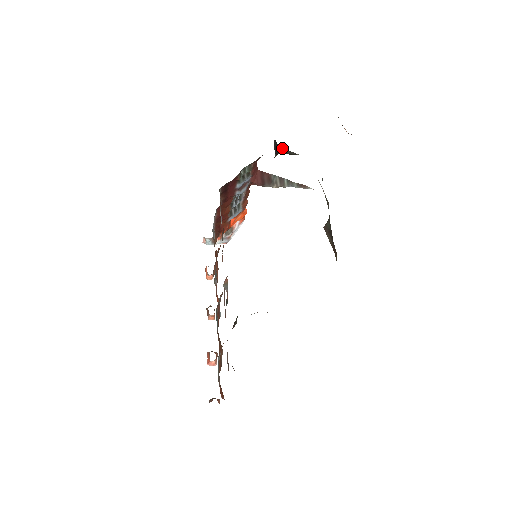
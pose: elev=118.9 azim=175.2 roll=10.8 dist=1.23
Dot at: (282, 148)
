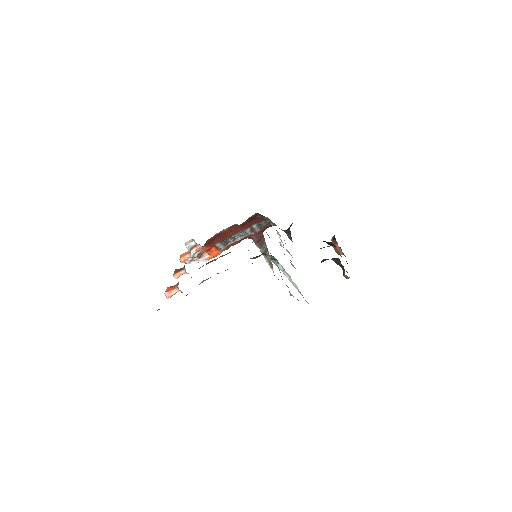
Dot at: (290, 231)
